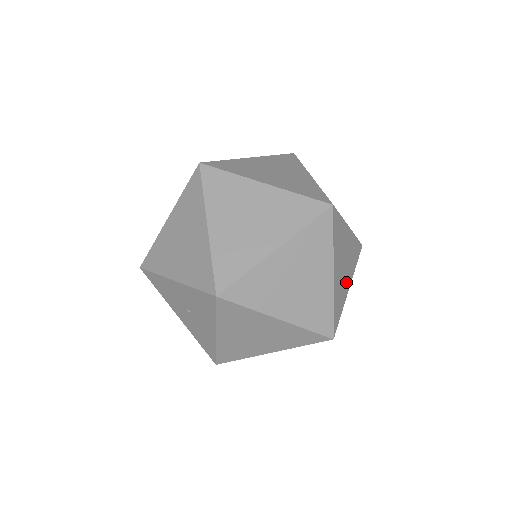
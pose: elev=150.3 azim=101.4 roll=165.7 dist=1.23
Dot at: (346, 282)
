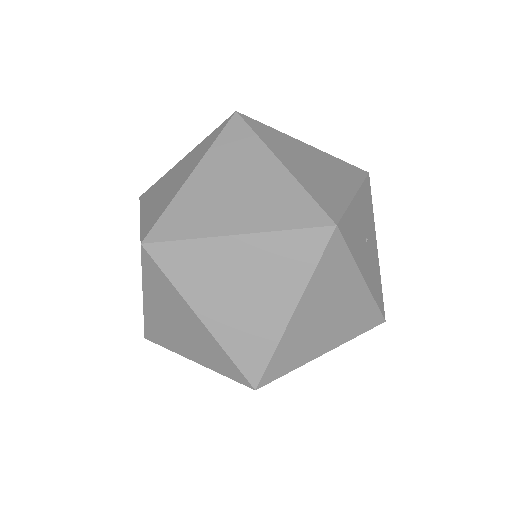
Dot at: occluded
